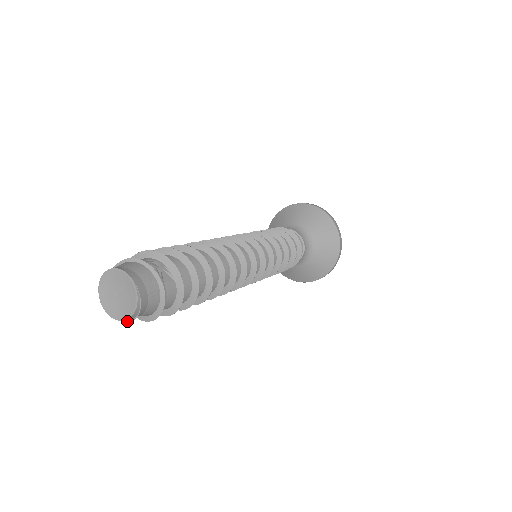
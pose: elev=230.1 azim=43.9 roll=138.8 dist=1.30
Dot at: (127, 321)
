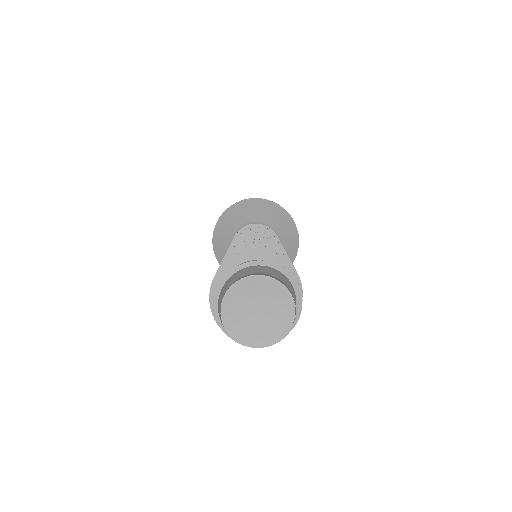
Dot at: (257, 347)
